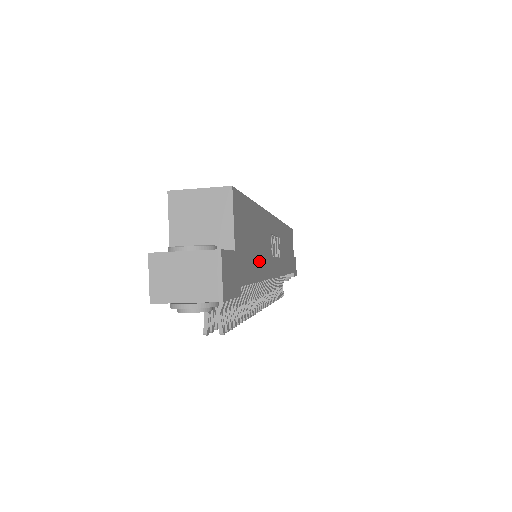
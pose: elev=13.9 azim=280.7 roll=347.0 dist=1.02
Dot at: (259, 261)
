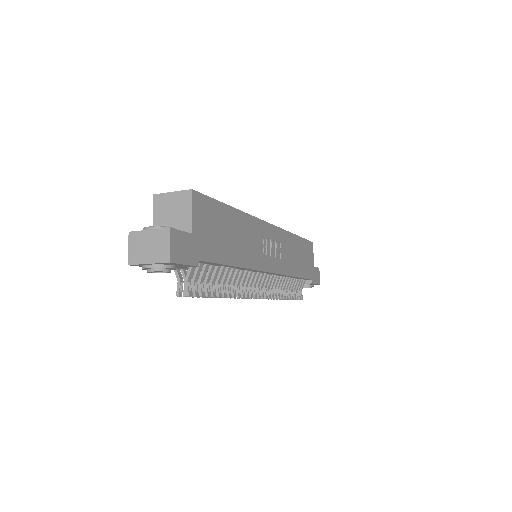
Dot at: (235, 251)
